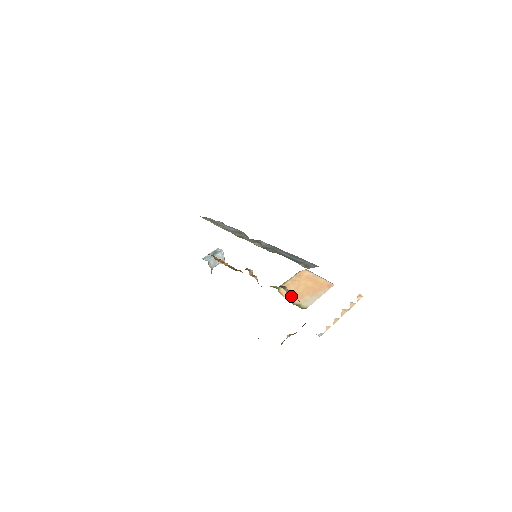
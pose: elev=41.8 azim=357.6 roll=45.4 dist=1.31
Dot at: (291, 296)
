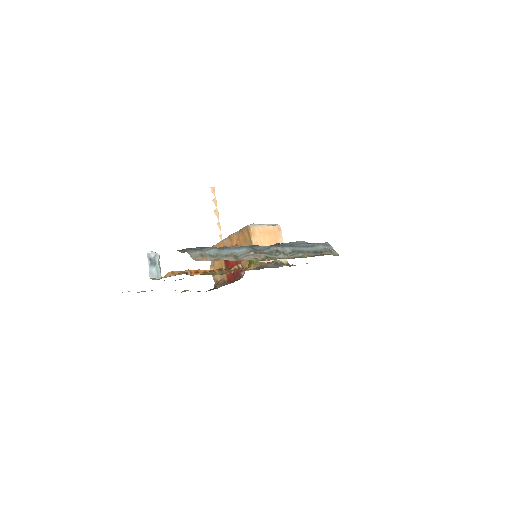
Dot at: (270, 260)
